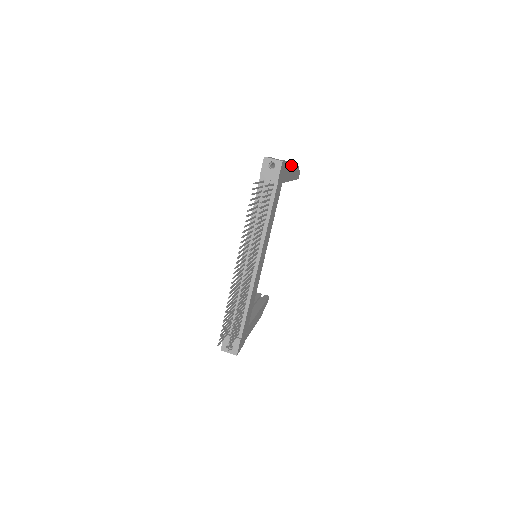
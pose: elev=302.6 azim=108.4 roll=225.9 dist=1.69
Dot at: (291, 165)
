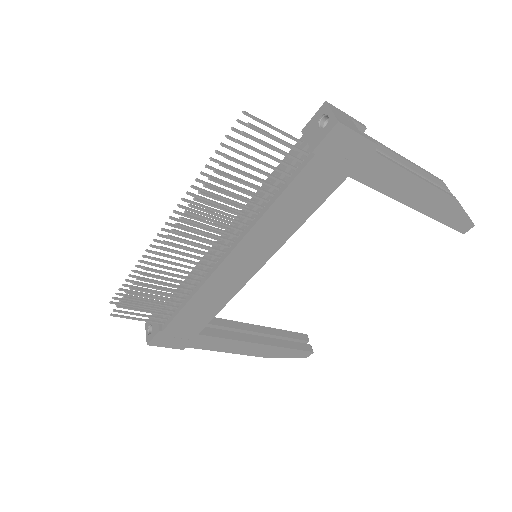
Dot at: (409, 172)
